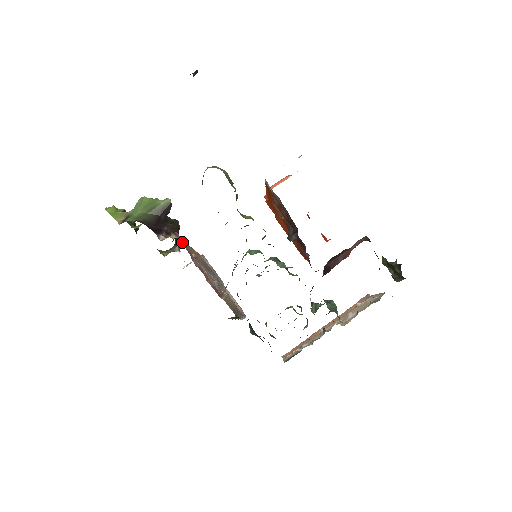
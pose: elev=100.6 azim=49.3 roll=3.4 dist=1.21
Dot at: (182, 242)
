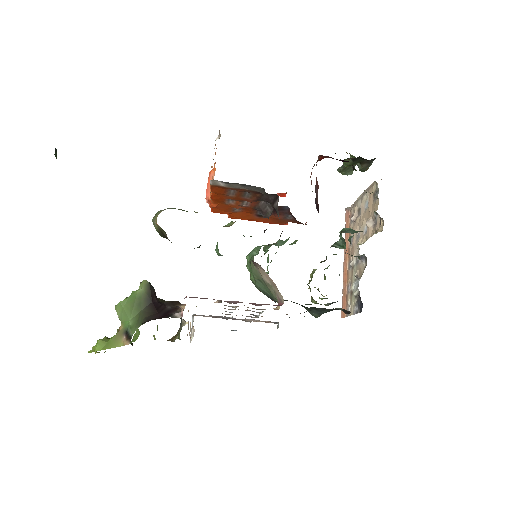
Dot at: occluded
